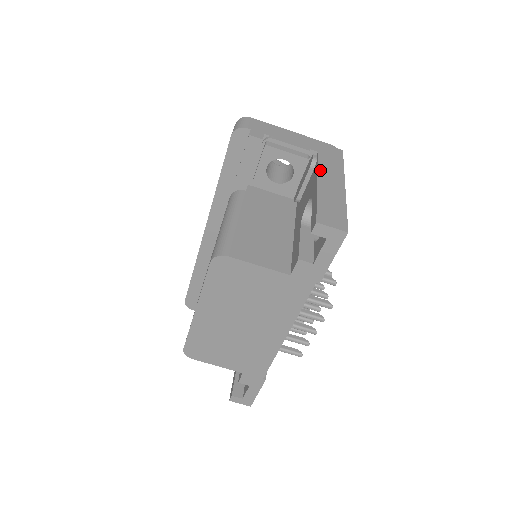
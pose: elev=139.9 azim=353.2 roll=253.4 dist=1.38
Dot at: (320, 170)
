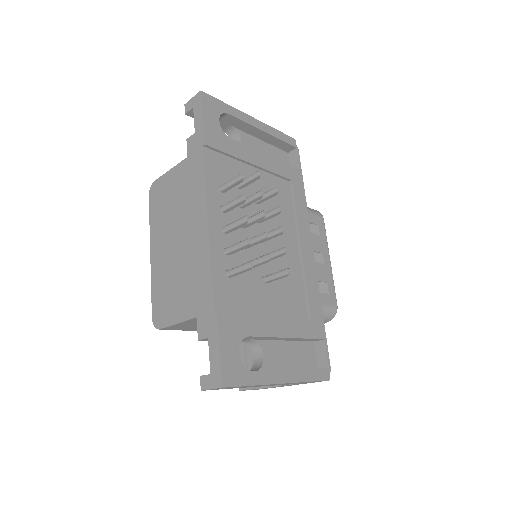
Dot at: occluded
